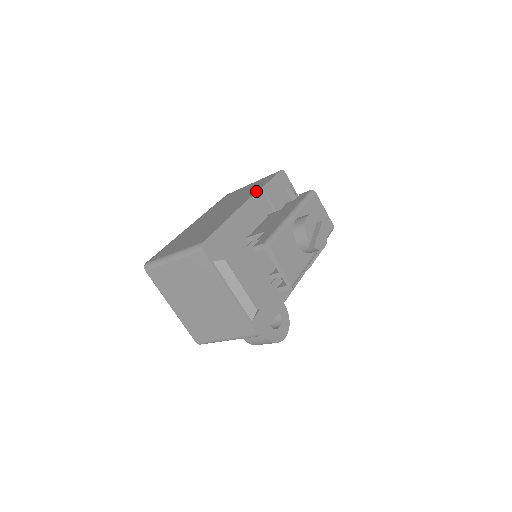
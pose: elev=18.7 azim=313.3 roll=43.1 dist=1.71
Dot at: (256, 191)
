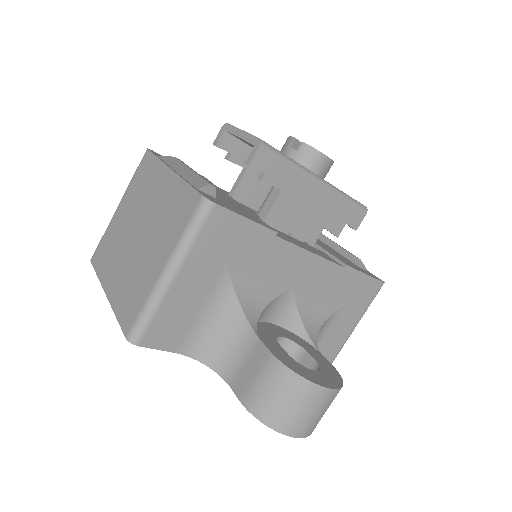
Dot at: occluded
